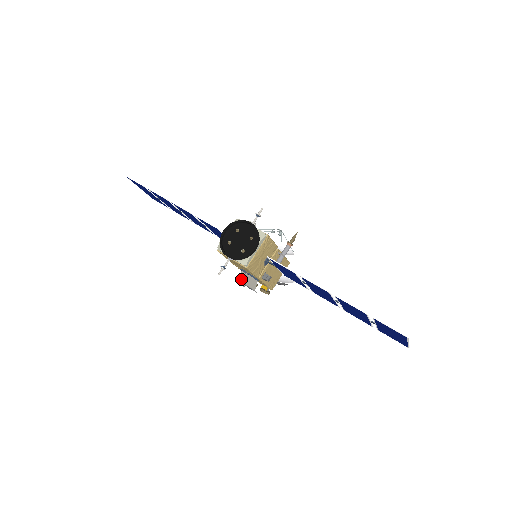
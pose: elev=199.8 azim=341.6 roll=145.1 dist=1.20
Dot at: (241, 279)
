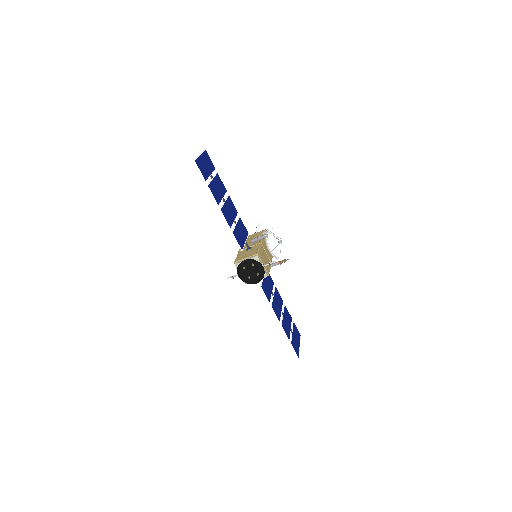
Dot at: occluded
